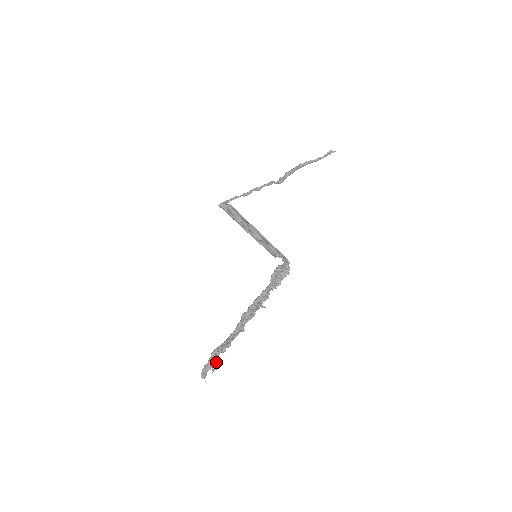
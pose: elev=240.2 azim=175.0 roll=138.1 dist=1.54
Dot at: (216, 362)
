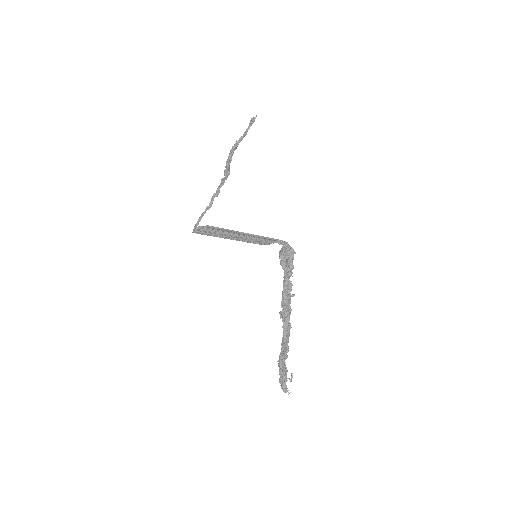
Dot at: (287, 371)
